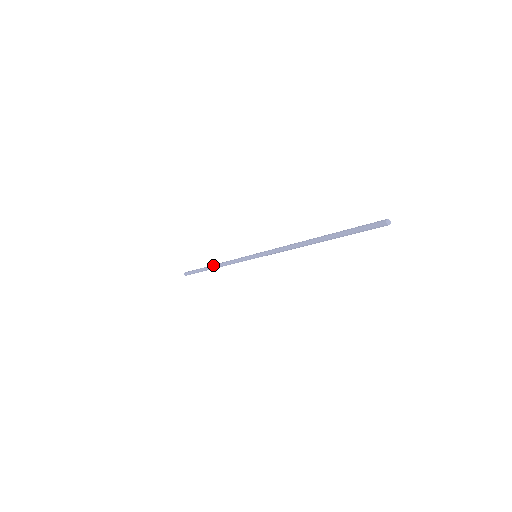
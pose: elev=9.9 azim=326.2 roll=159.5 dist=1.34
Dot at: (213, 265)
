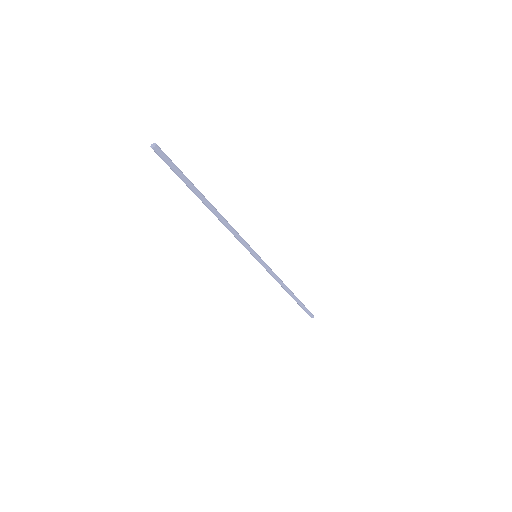
Dot at: occluded
